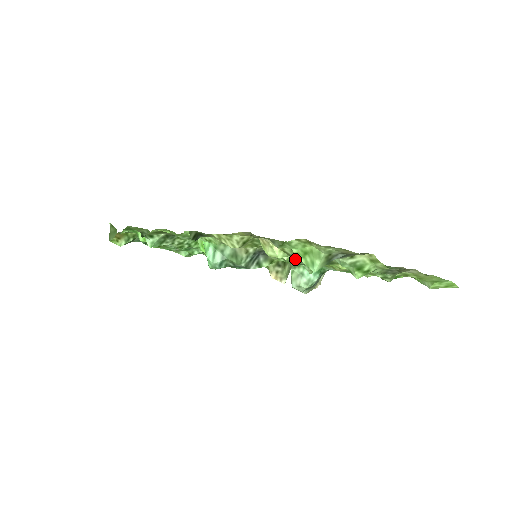
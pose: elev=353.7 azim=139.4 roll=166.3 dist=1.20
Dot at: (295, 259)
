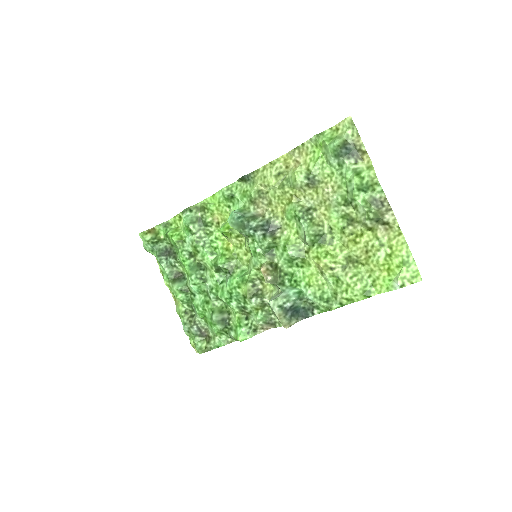
Dot at: (303, 210)
